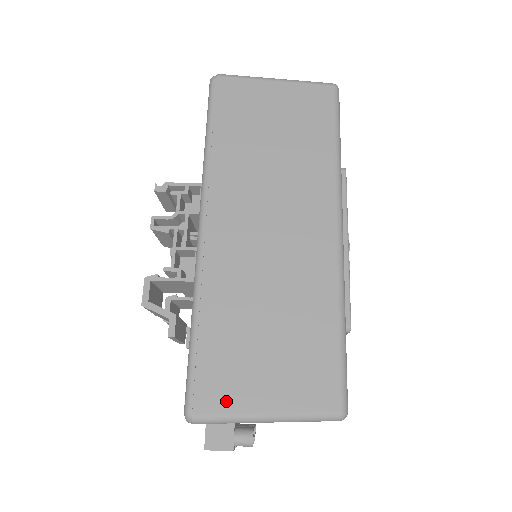
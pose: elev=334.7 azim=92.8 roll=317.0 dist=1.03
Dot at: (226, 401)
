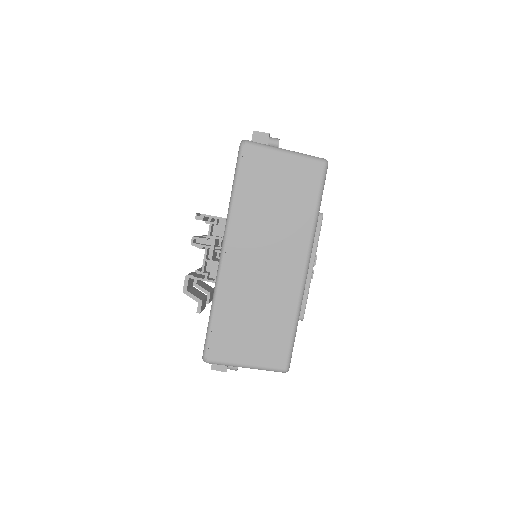
Dot at: (225, 356)
